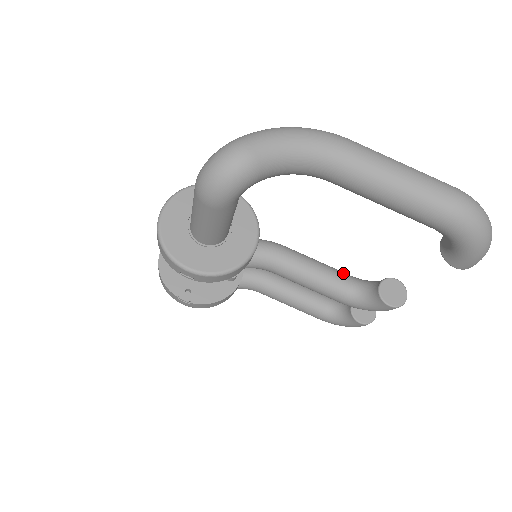
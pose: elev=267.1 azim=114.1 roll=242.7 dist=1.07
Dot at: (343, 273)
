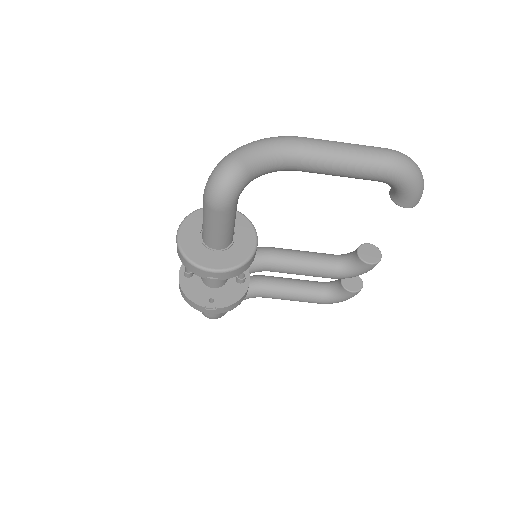
Dot at: (326, 254)
